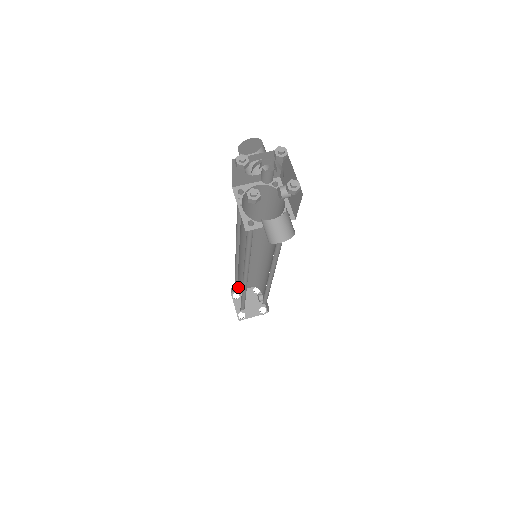
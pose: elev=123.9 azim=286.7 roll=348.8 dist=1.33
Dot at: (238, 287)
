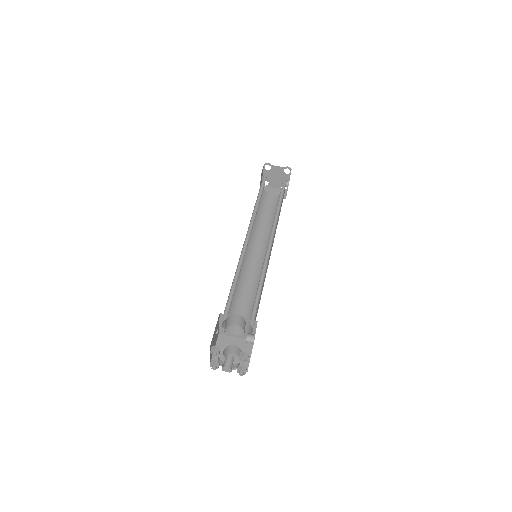
Dot at: occluded
